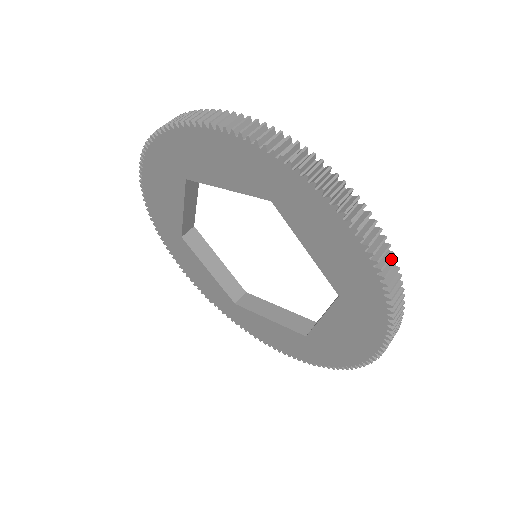
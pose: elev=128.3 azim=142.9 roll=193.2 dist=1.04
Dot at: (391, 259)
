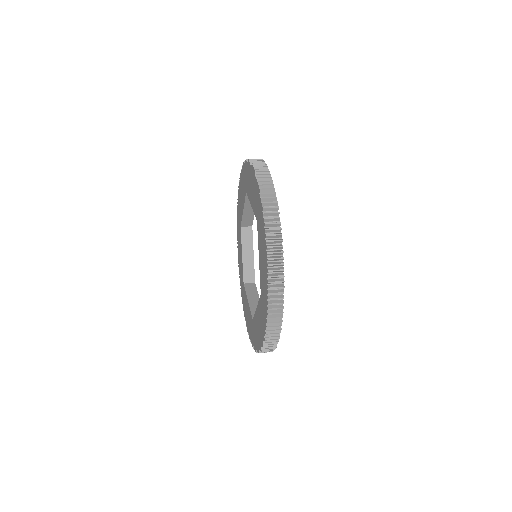
Dot at: (270, 179)
